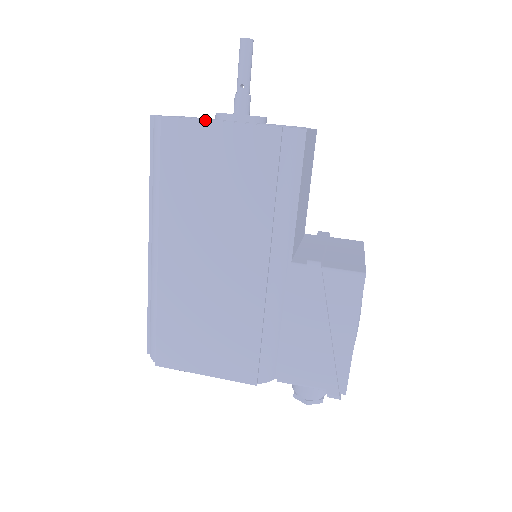
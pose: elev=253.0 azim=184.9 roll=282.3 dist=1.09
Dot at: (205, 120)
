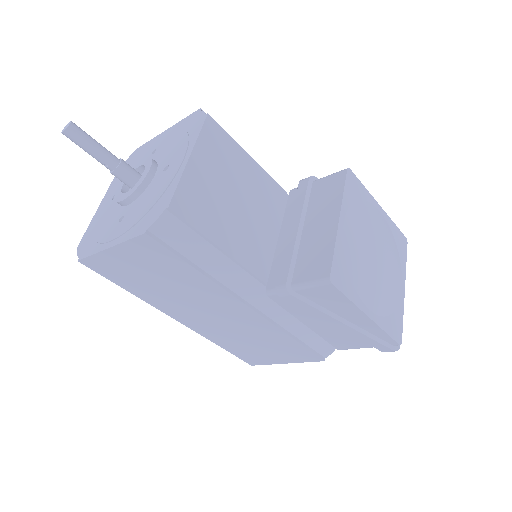
Dot at: (100, 252)
